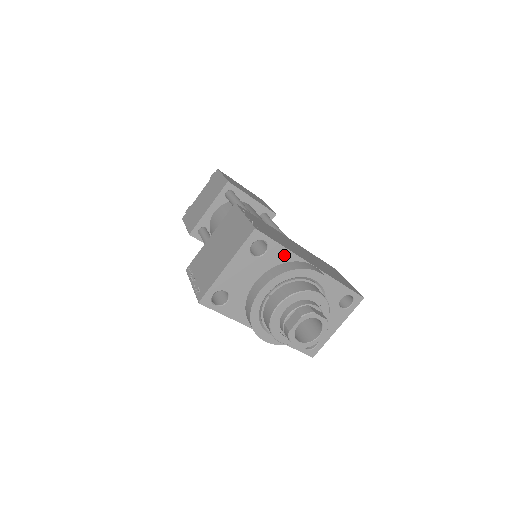
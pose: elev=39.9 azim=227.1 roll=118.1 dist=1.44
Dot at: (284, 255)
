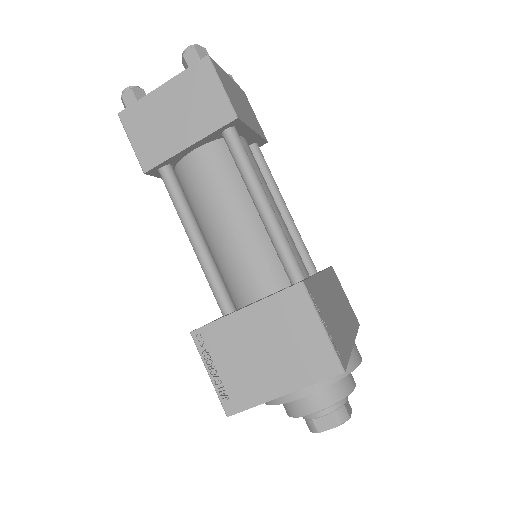
Dot at: occluded
